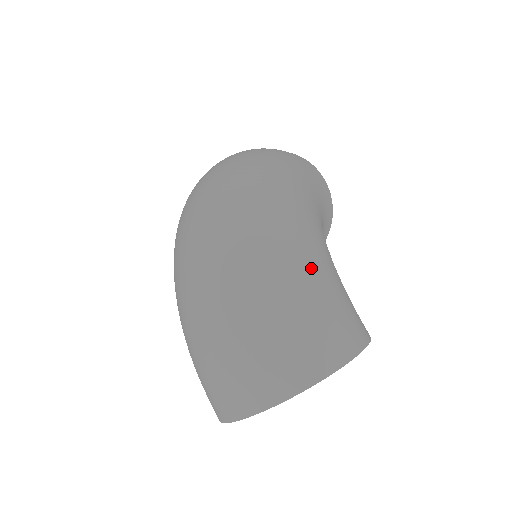
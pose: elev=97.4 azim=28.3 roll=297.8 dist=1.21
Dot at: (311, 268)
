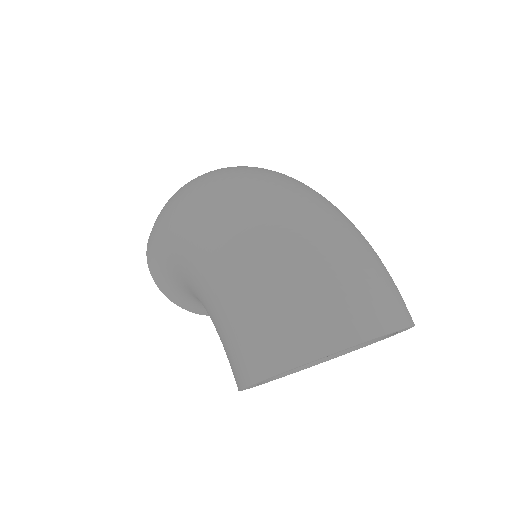
Dot at: occluded
